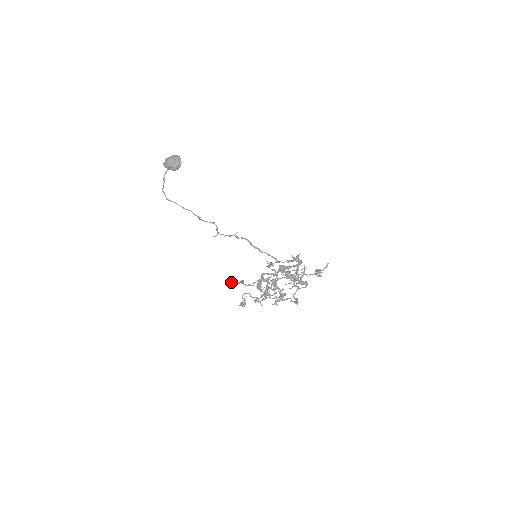
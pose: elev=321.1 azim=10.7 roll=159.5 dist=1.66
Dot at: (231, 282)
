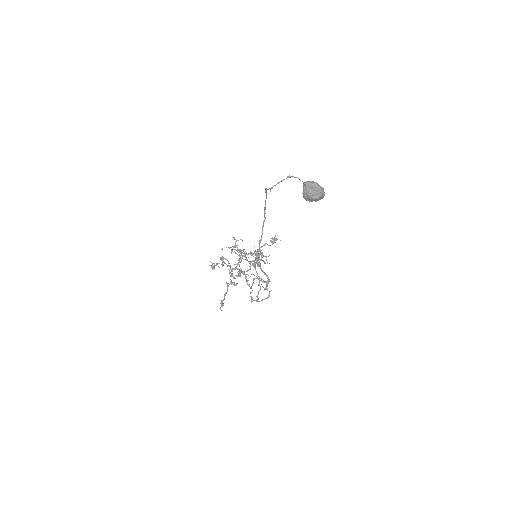
Dot at: occluded
